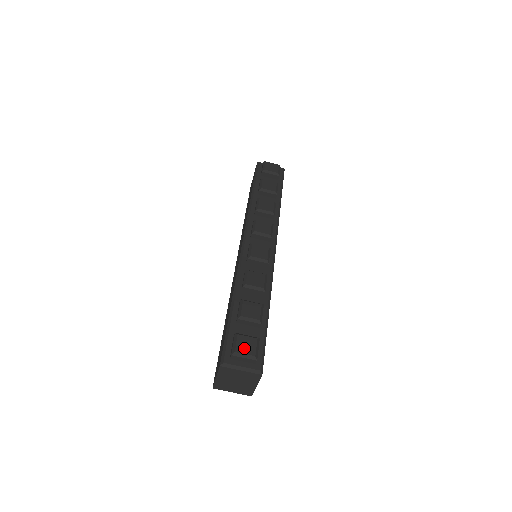
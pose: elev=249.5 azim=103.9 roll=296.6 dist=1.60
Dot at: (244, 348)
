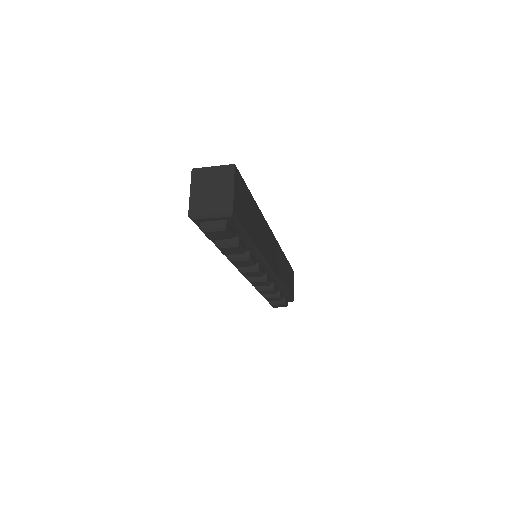
Dot at: occluded
